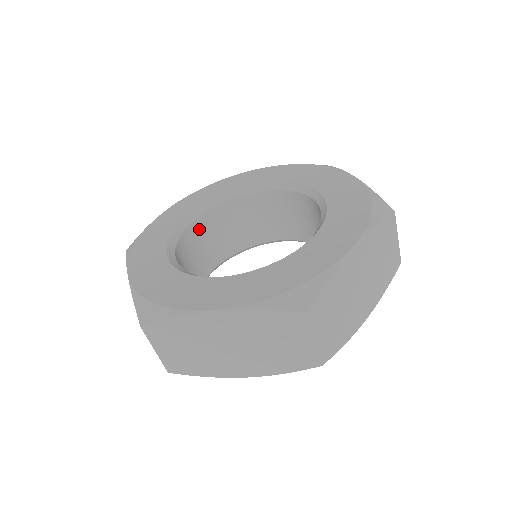
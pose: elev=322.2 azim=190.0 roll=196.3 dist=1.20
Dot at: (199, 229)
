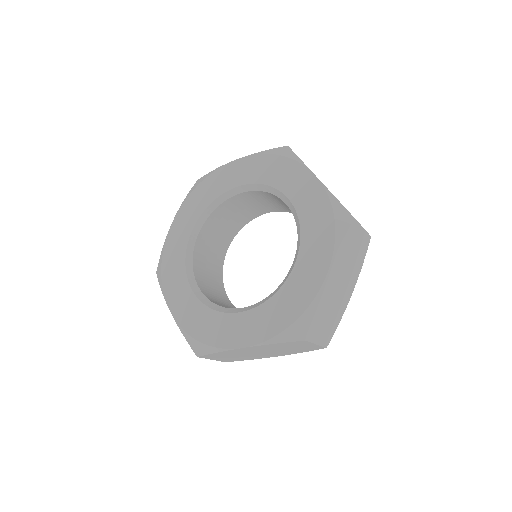
Dot at: (203, 239)
